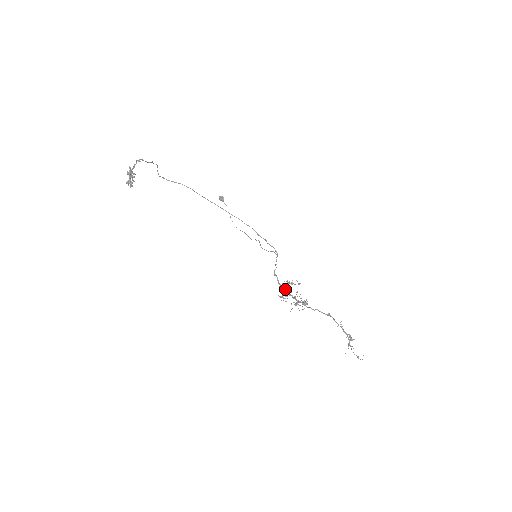
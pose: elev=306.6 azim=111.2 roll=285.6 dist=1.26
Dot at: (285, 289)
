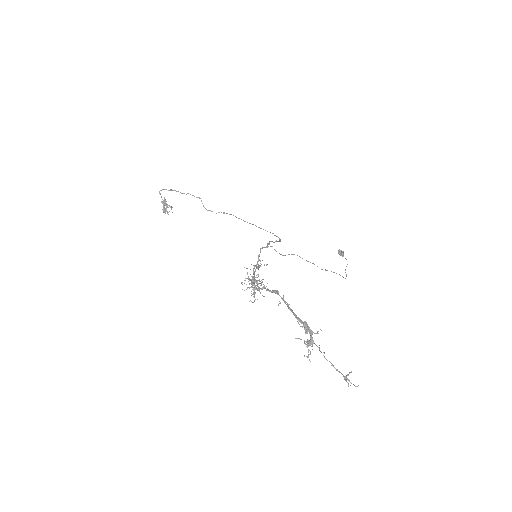
Dot at: (253, 276)
